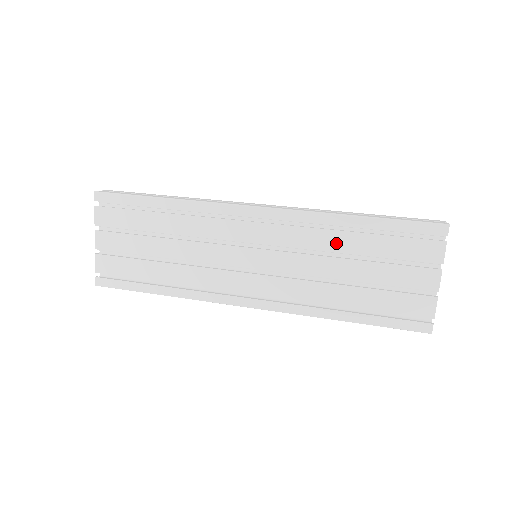
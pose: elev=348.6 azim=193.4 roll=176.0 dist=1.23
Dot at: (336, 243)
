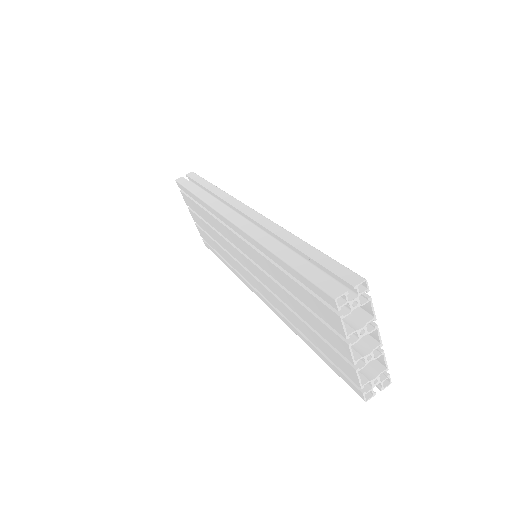
Dot at: (275, 274)
